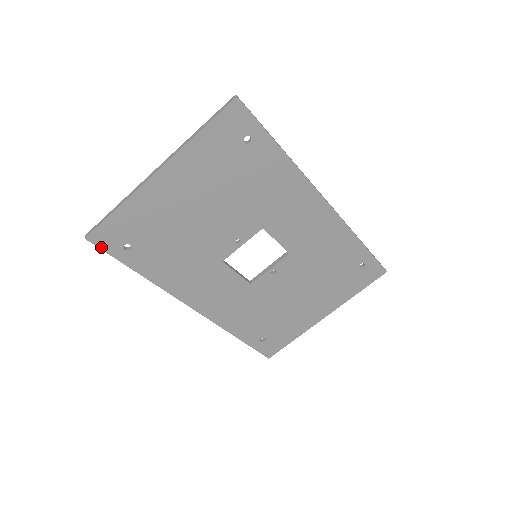
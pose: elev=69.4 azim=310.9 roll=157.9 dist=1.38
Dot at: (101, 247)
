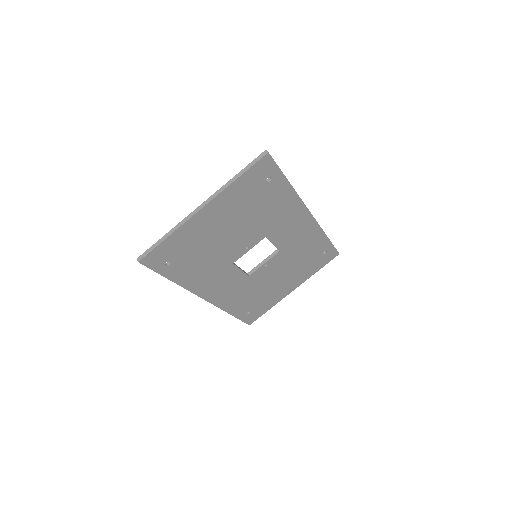
Dot at: (148, 266)
